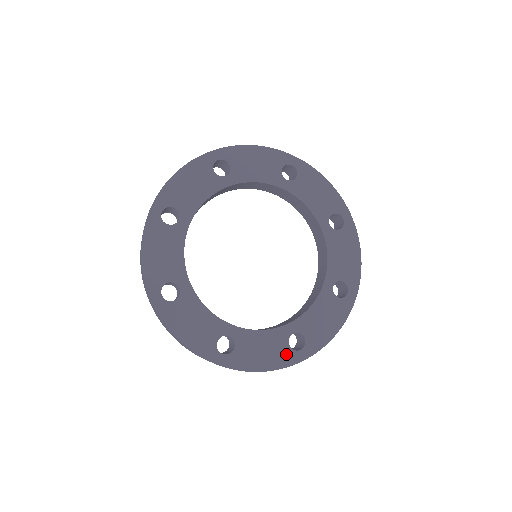
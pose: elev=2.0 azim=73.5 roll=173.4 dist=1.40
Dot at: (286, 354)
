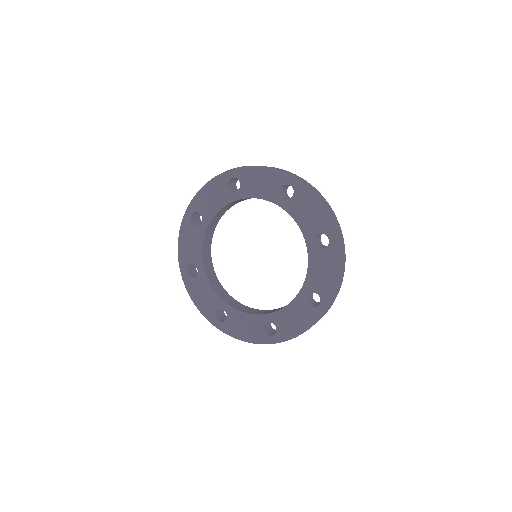
Dot at: (261, 335)
